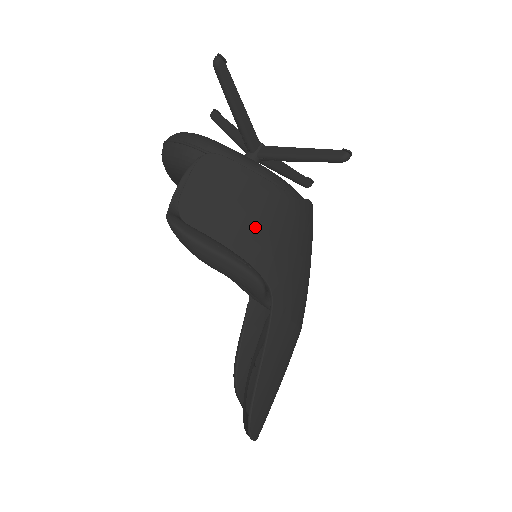
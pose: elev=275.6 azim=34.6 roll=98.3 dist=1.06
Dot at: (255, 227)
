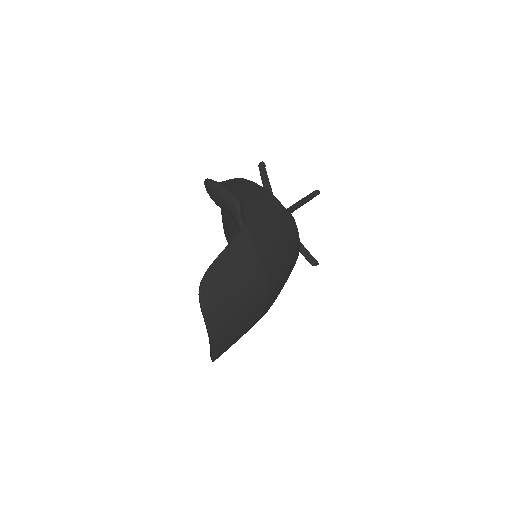
Dot at: (249, 197)
